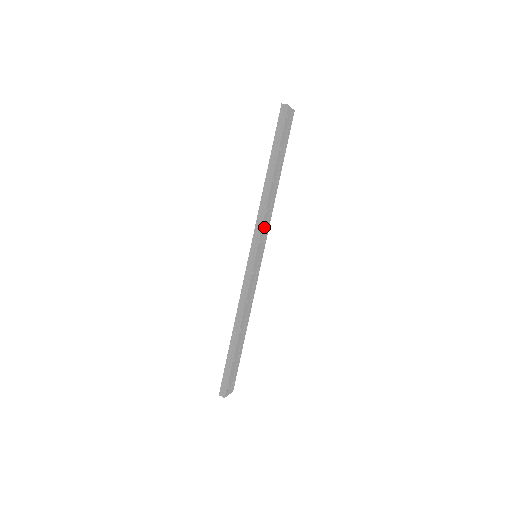
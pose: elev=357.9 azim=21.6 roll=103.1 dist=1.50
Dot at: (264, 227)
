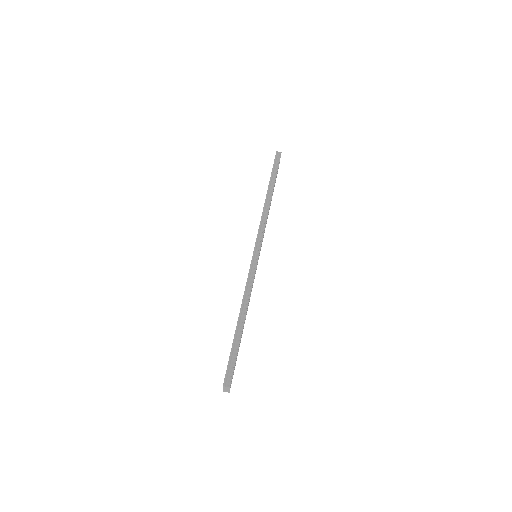
Dot at: occluded
